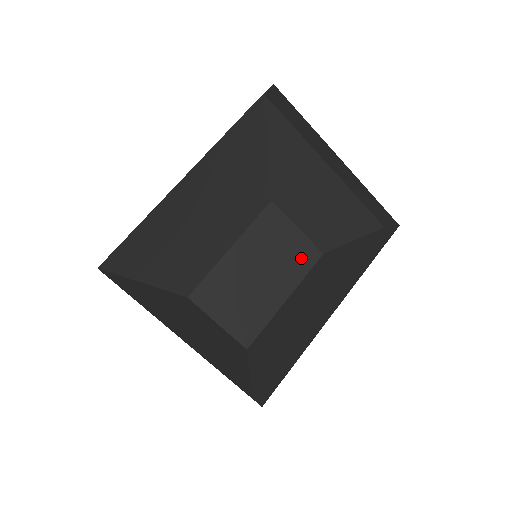
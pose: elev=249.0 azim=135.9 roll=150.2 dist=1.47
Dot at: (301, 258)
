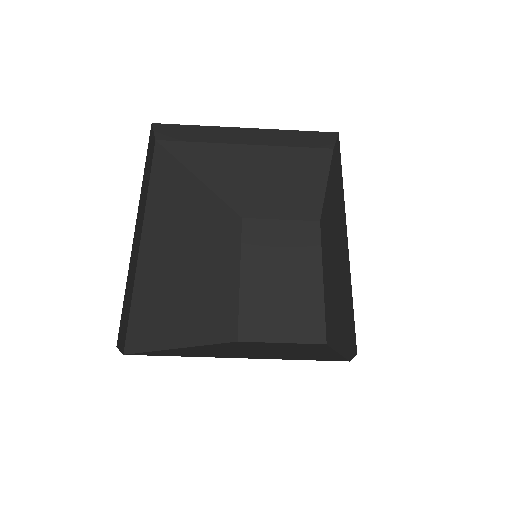
Dot at: (305, 239)
